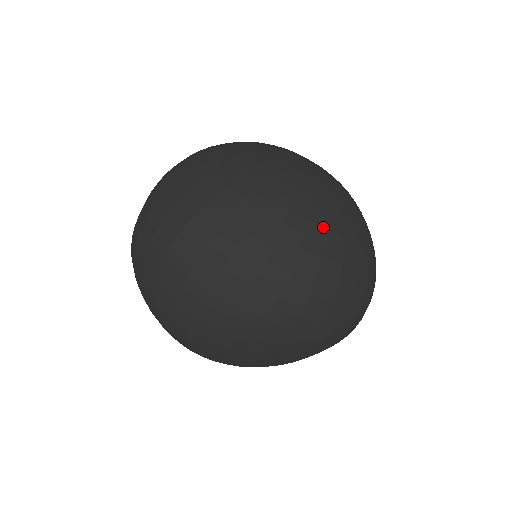
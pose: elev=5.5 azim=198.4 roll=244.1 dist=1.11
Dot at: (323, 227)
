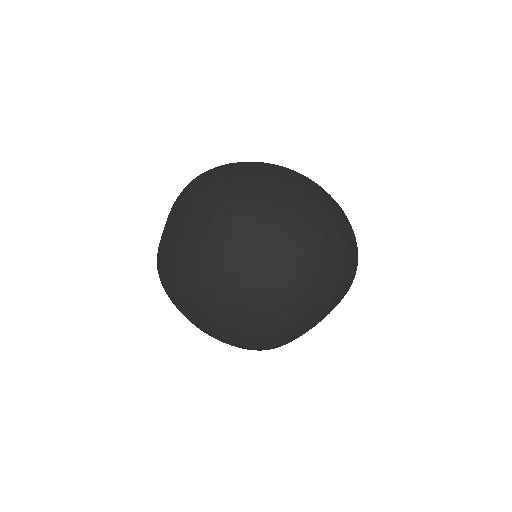
Dot at: occluded
